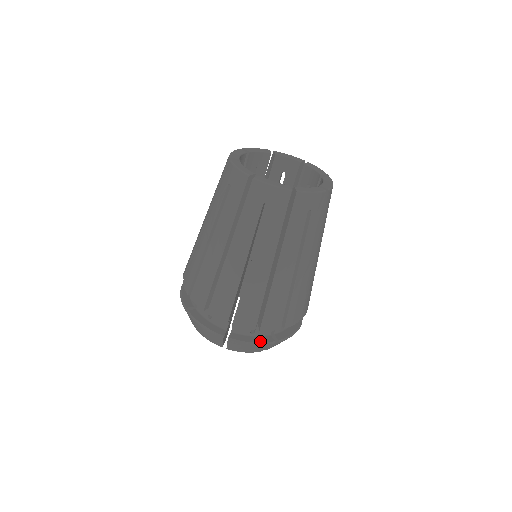
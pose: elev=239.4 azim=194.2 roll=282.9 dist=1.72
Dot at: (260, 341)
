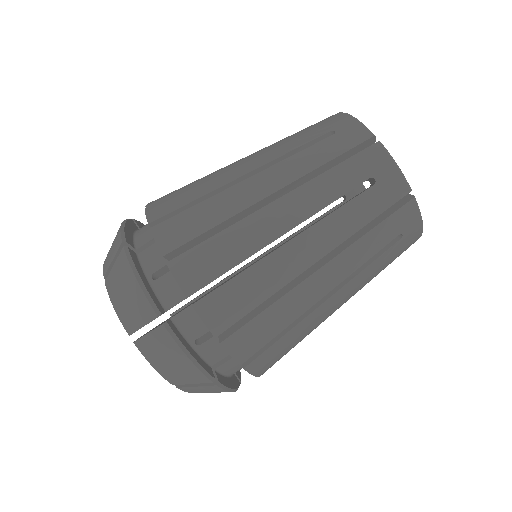
Dot at: (200, 362)
